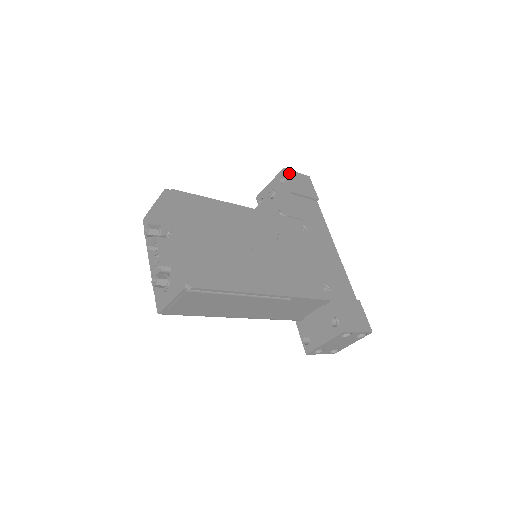
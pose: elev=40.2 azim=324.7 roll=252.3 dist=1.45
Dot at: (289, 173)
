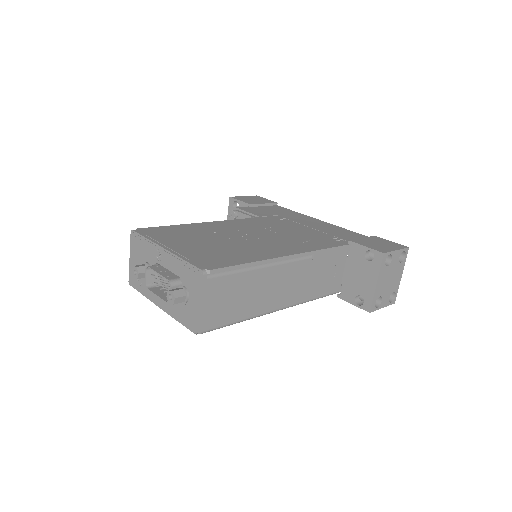
Dot at: (237, 198)
